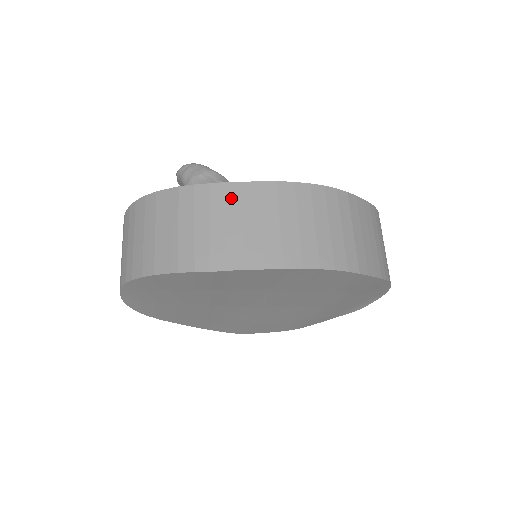
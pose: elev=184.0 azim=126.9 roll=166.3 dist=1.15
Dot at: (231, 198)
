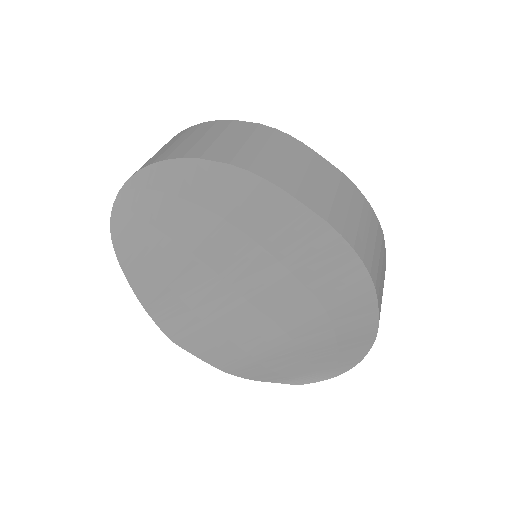
Dot at: (304, 153)
